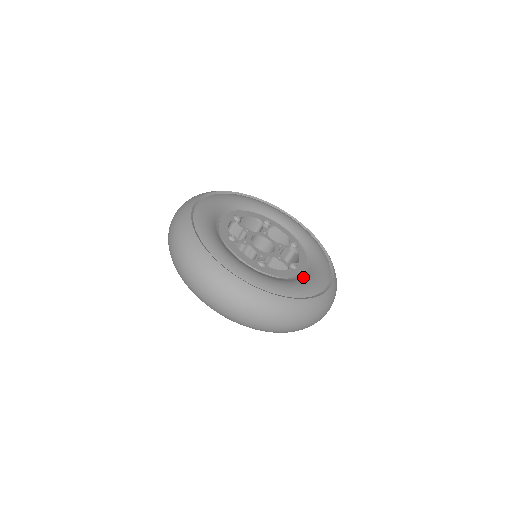
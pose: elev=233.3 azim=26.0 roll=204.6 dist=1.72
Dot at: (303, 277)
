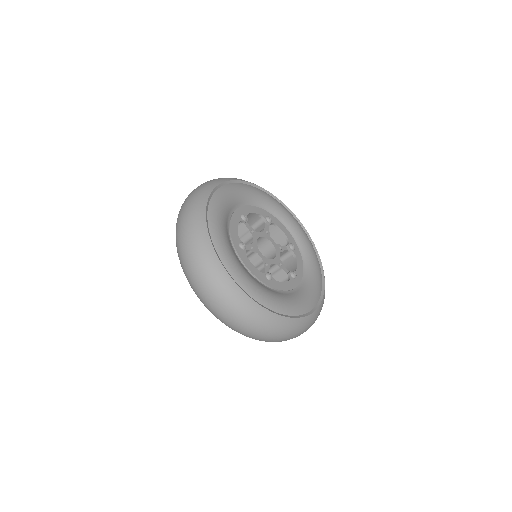
Dot at: (265, 287)
